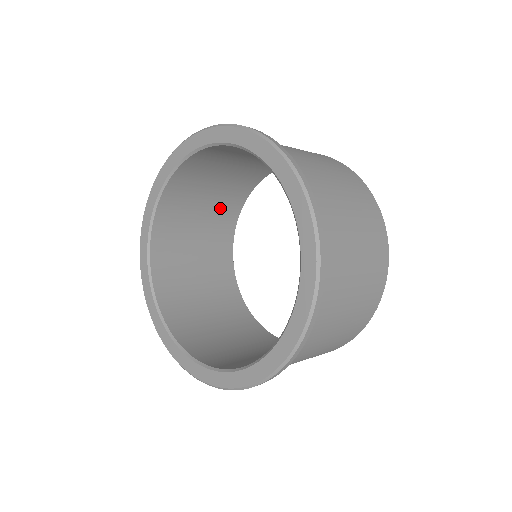
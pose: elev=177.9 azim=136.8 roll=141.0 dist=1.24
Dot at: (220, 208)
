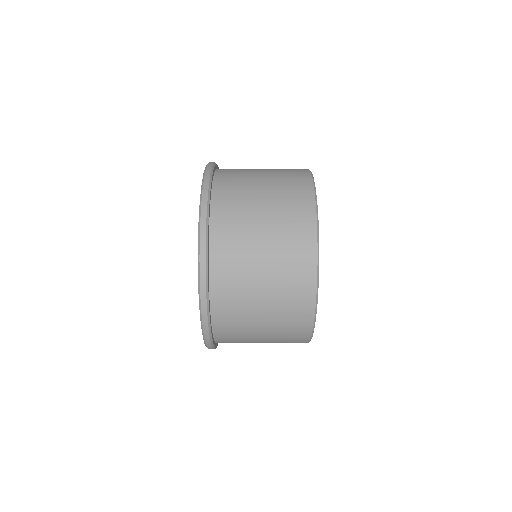
Dot at: occluded
